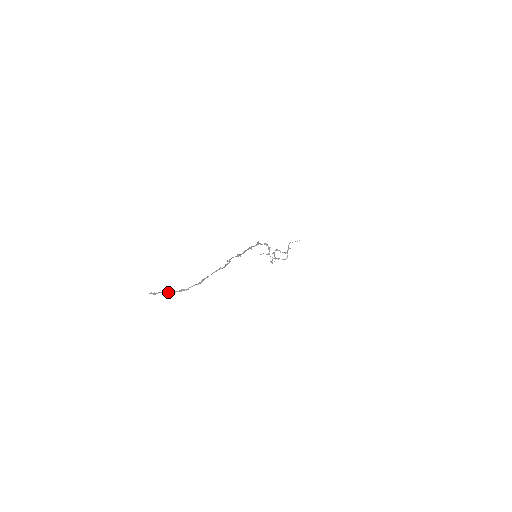
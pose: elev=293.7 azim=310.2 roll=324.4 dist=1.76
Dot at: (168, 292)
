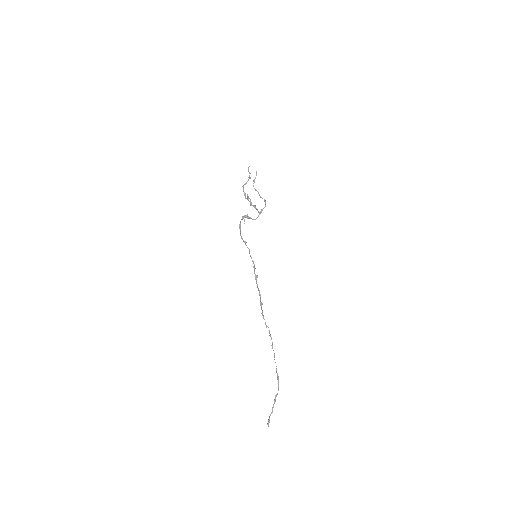
Dot at: (272, 409)
